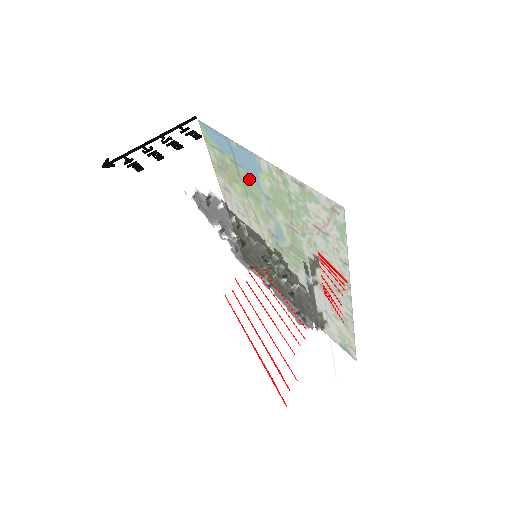
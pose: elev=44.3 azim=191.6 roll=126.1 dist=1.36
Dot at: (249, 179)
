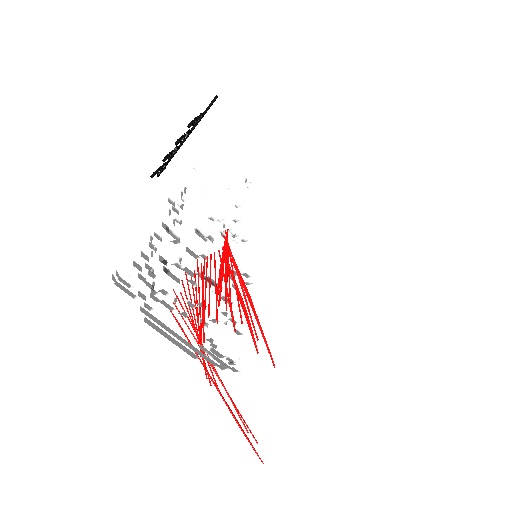
Dot at: occluded
